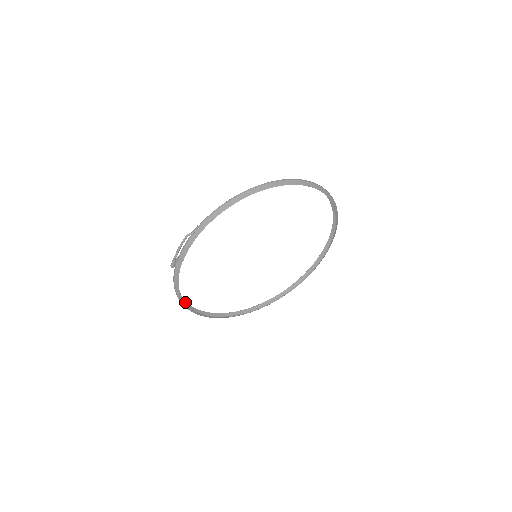
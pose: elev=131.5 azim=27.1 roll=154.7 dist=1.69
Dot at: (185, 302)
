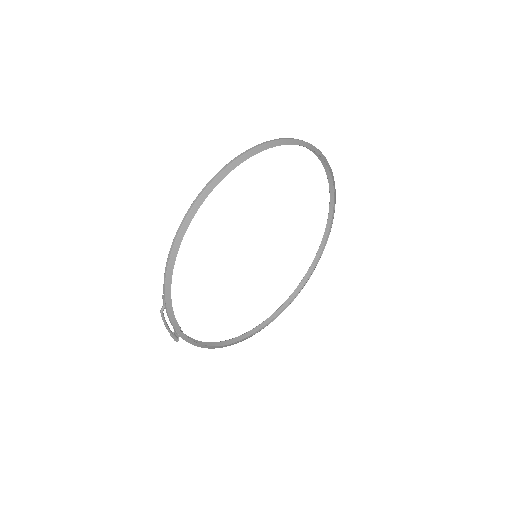
Dot at: (224, 342)
